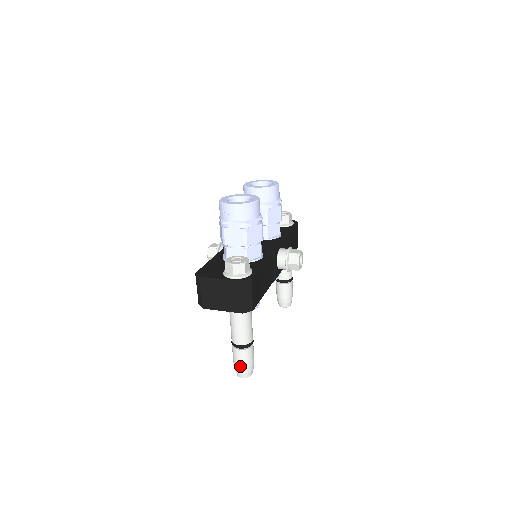
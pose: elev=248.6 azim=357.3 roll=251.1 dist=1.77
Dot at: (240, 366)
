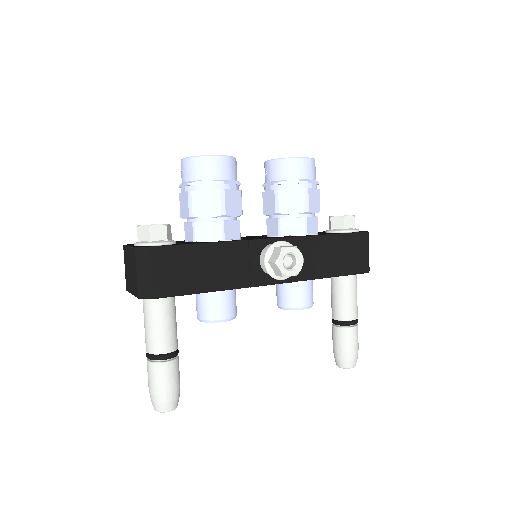
Dot at: (149, 387)
